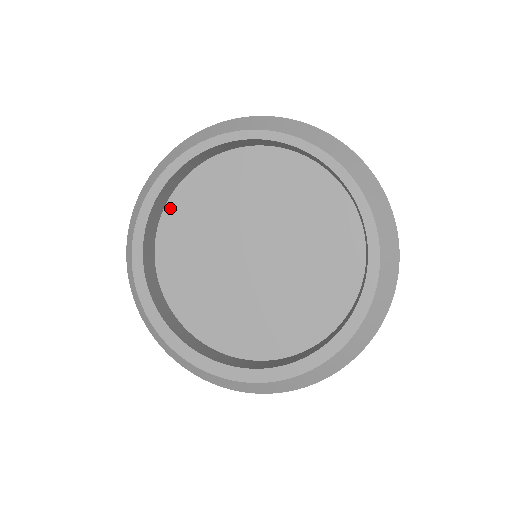
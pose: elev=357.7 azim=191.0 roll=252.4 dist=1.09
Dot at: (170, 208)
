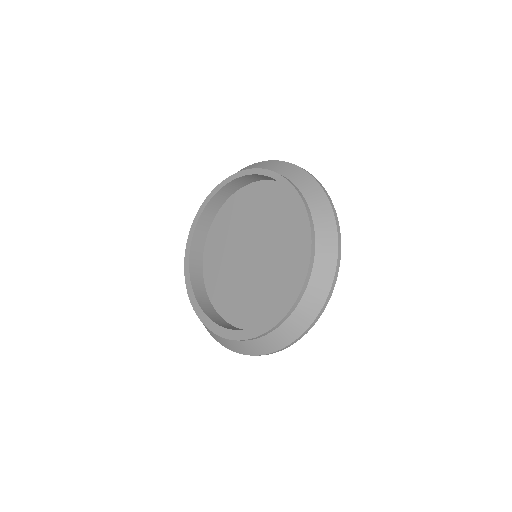
Dot at: (208, 241)
